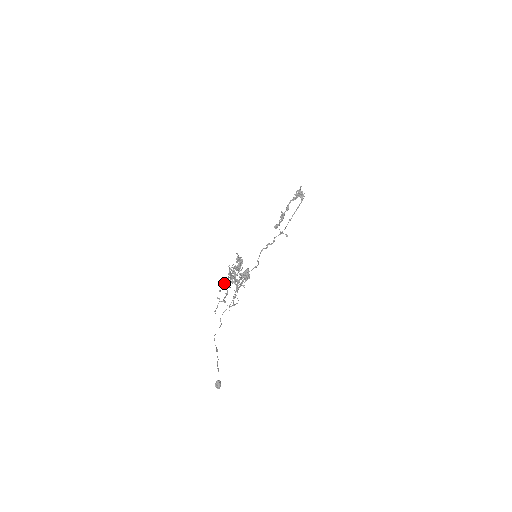
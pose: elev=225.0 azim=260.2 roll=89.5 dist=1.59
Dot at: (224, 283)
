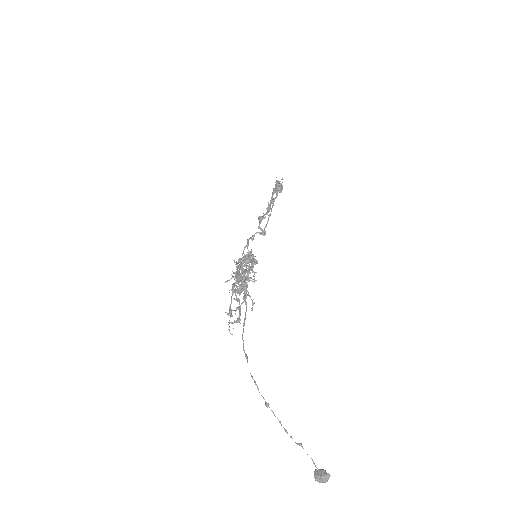
Dot at: (238, 288)
